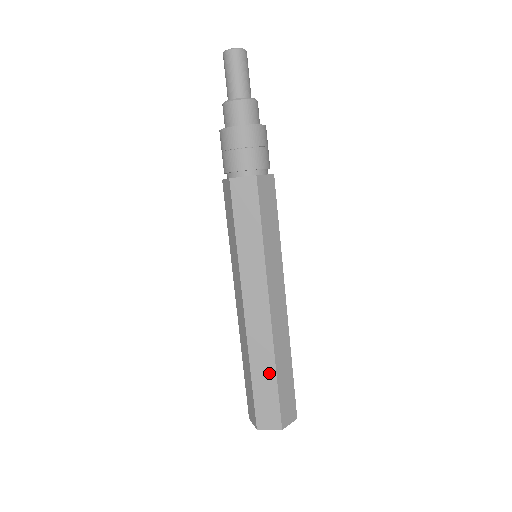
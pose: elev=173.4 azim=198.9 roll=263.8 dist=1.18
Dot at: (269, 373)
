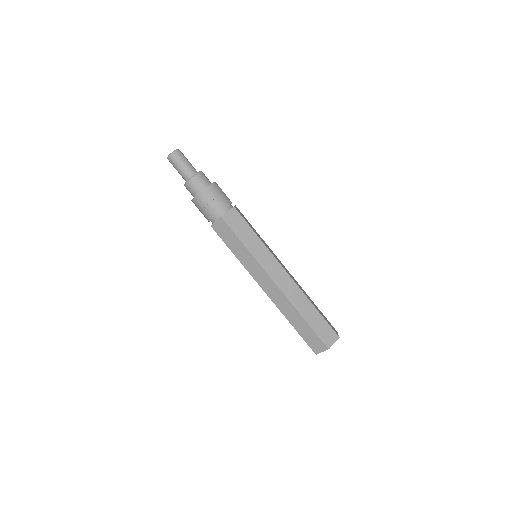
Dot at: (312, 310)
